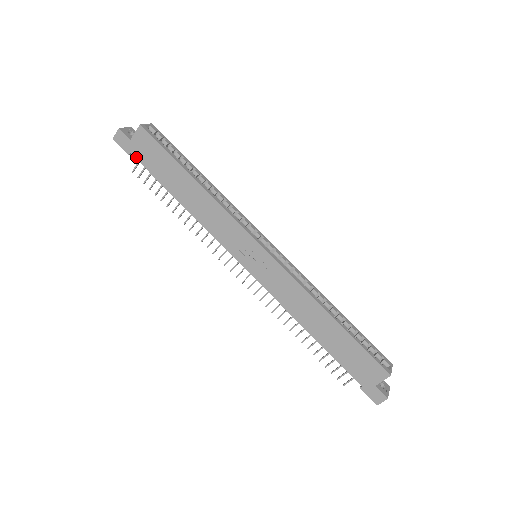
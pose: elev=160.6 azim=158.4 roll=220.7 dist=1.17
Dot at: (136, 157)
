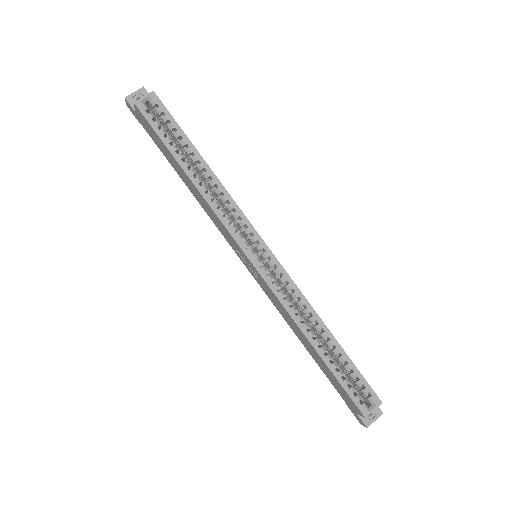
Dot at: occluded
